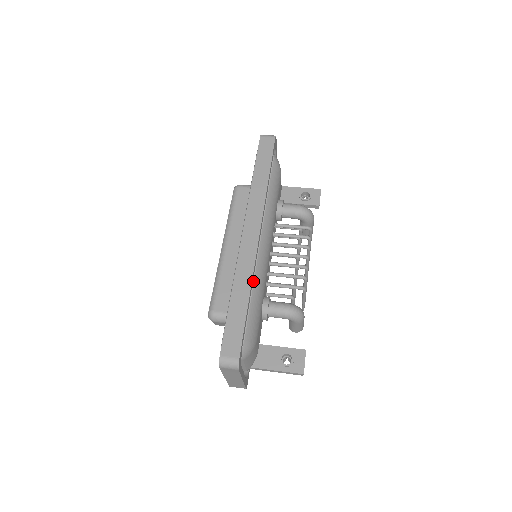
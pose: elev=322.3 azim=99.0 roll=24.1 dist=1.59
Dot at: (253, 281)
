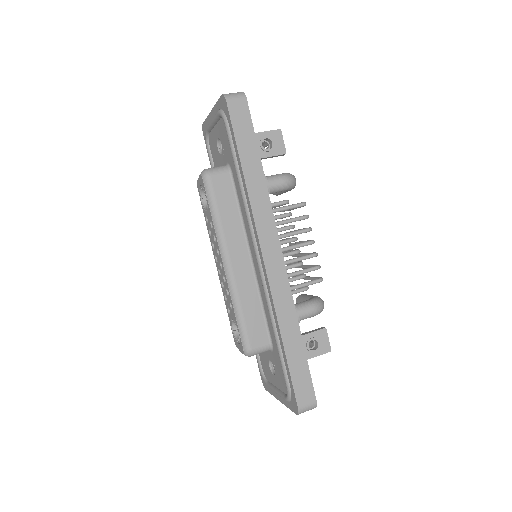
Dot at: occluded
